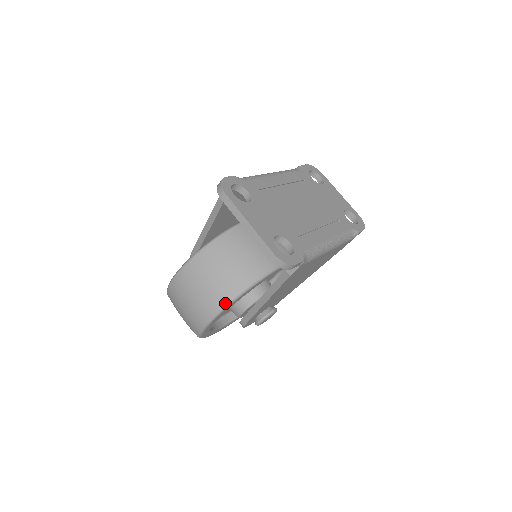
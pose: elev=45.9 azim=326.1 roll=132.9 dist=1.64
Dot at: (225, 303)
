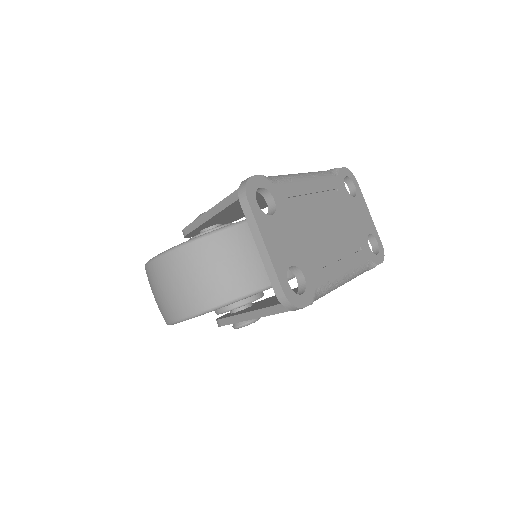
Dot at: (208, 308)
